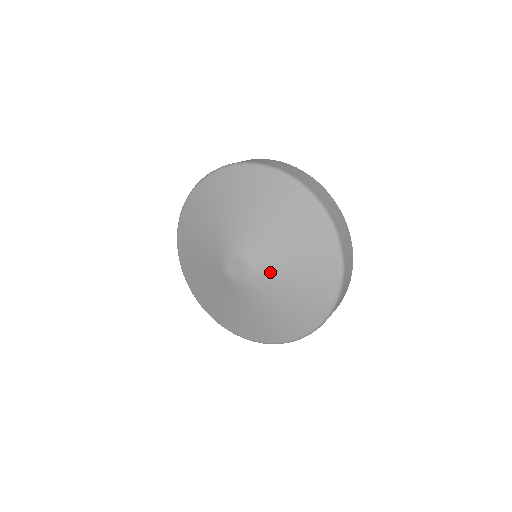
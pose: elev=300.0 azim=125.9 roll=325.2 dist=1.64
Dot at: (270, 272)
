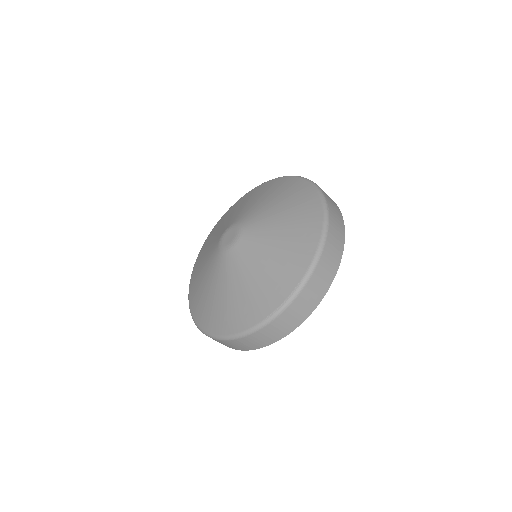
Dot at: (258, 229)
